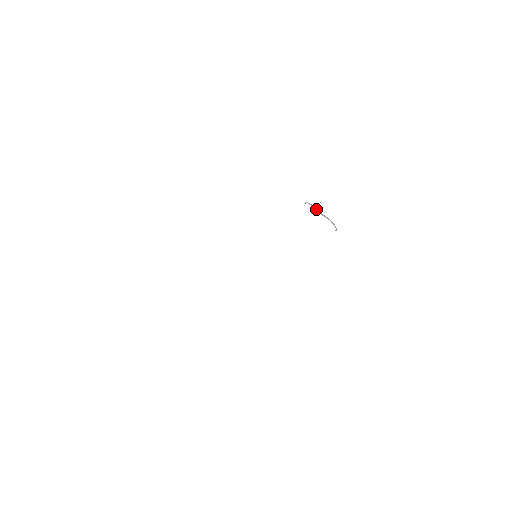
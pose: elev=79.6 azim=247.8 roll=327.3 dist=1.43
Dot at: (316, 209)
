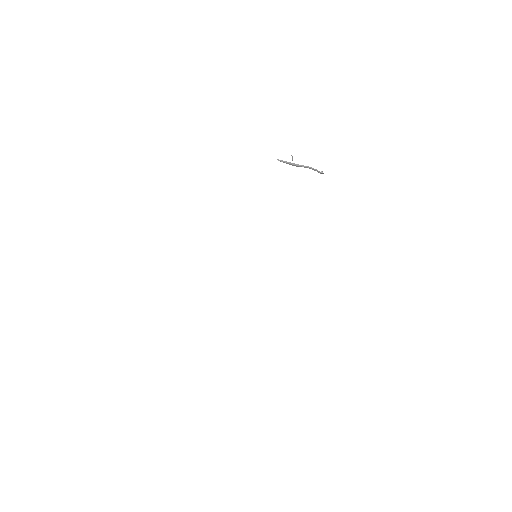
Dot at: occluded
